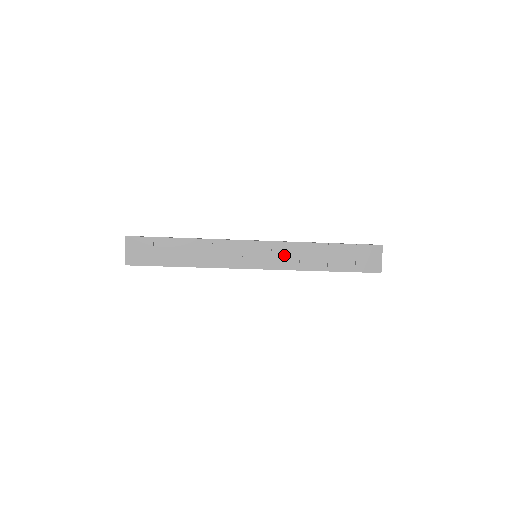
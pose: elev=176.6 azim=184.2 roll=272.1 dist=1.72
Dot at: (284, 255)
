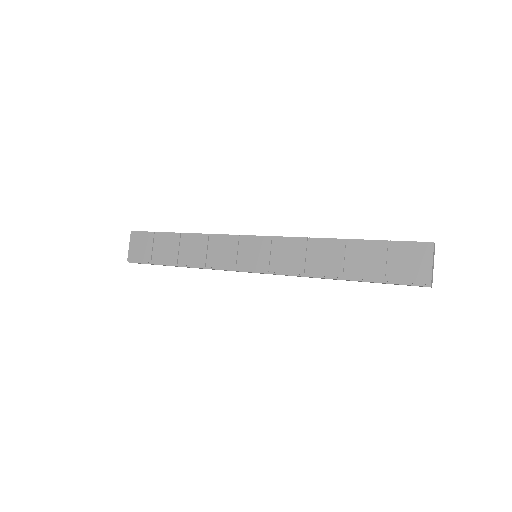
Dot at: (287, 255)
